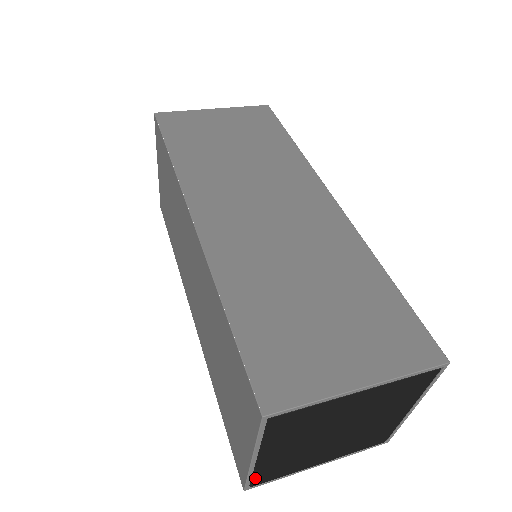
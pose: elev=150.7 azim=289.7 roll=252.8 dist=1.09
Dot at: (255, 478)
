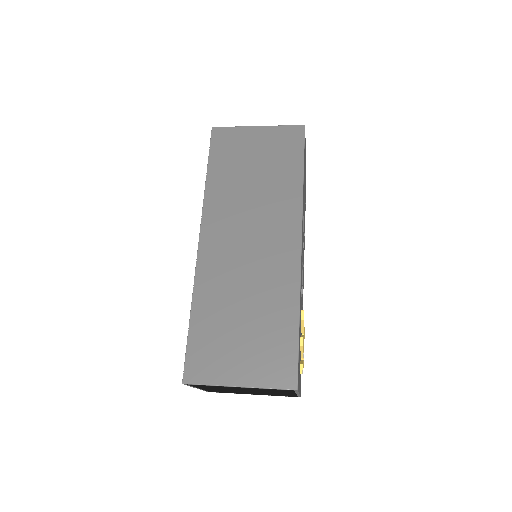
Dot at: (209, 391)
